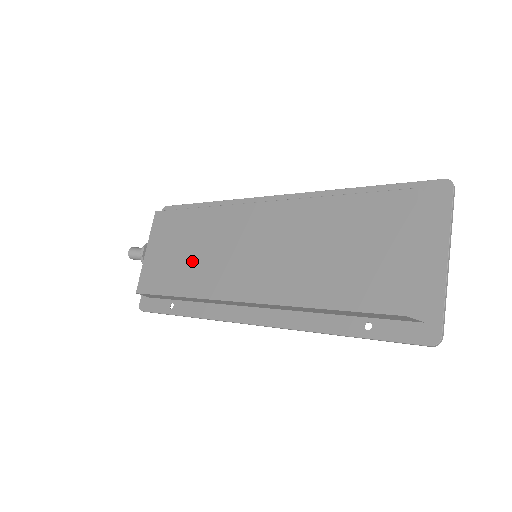
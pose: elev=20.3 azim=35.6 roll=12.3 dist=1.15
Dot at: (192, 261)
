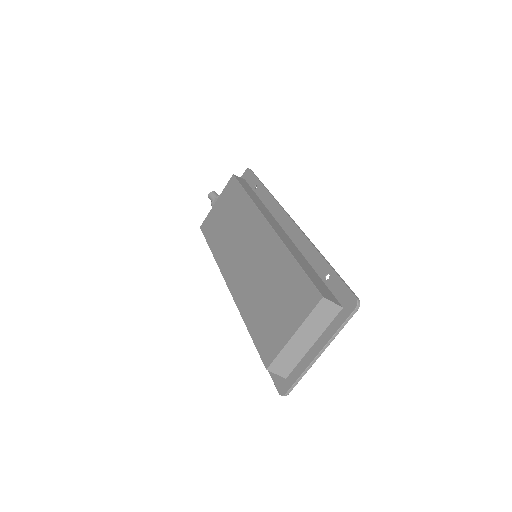
Dot at: (226, 232)
